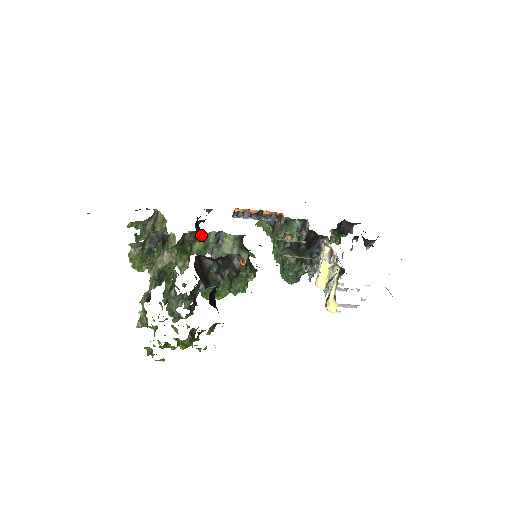
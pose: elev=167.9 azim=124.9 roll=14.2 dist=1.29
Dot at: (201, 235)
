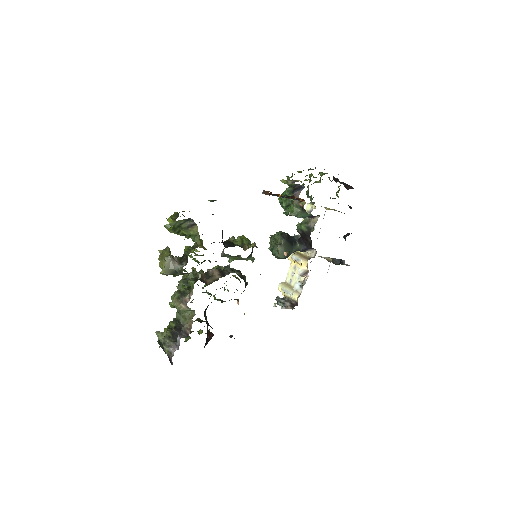
Dot at: occluded
